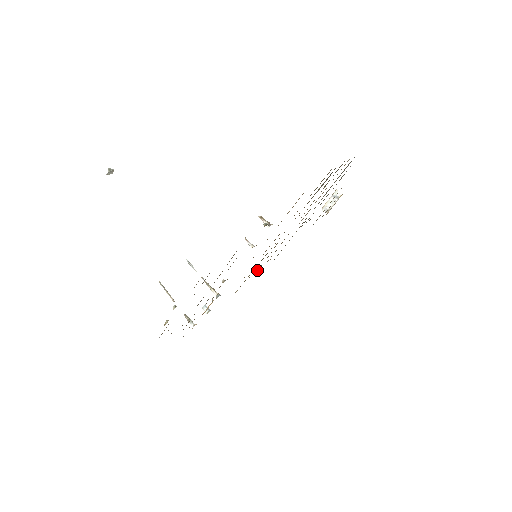
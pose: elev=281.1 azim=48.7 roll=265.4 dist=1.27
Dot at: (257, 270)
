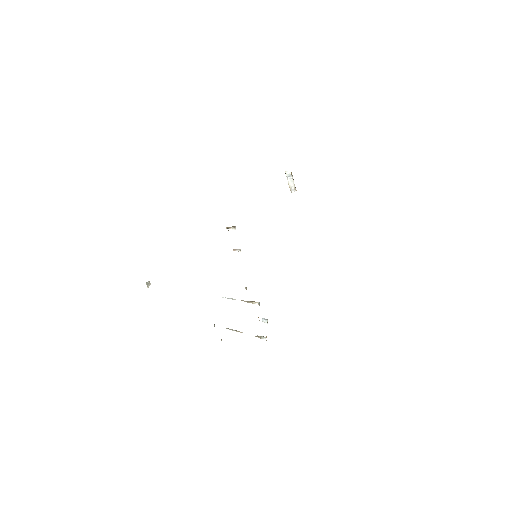
Dot at: occluded
